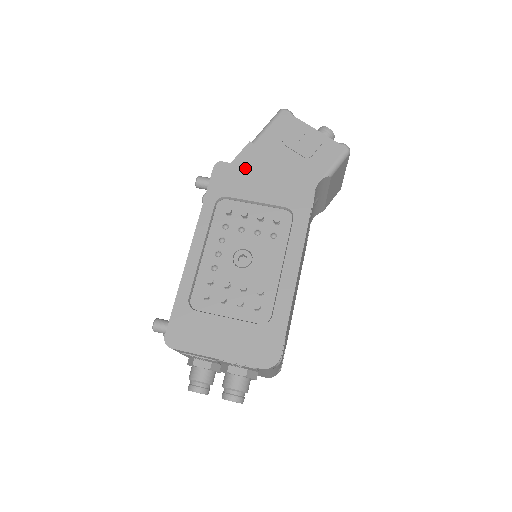
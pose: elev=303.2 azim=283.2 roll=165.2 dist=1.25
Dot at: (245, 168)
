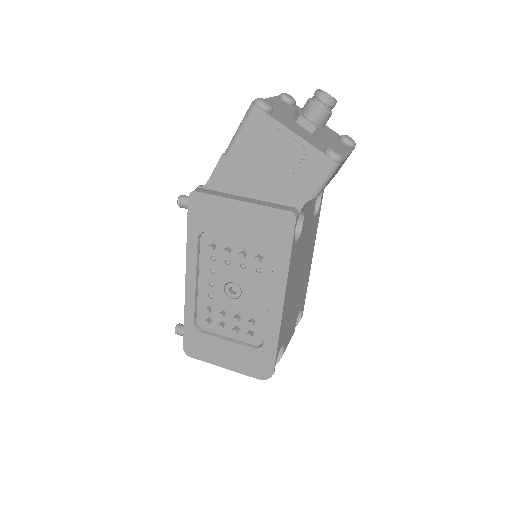
Dot at: (219, 200)
